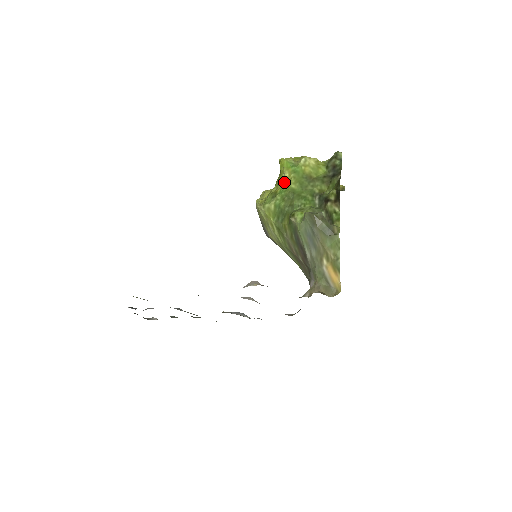
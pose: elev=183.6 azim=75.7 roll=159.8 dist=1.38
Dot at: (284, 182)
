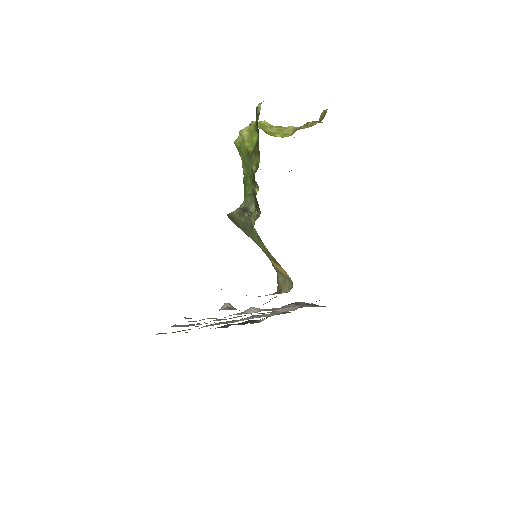
Dot at: occluded
